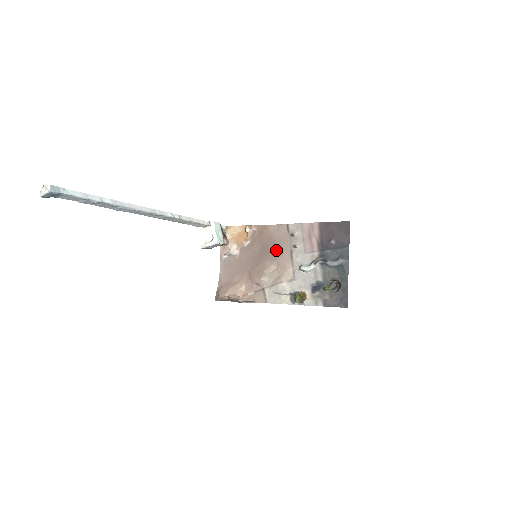
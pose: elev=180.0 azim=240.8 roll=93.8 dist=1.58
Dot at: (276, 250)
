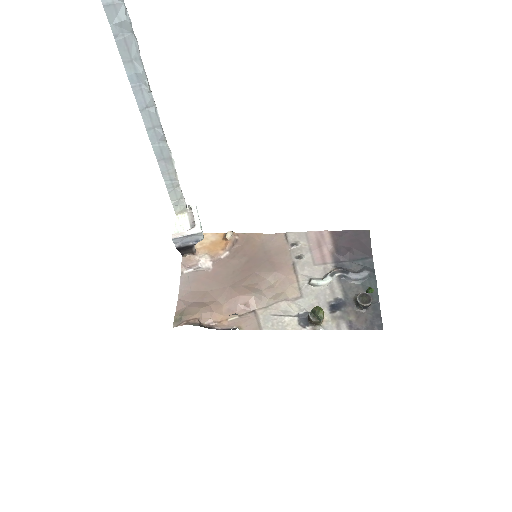
Dot at: (271, 262)
